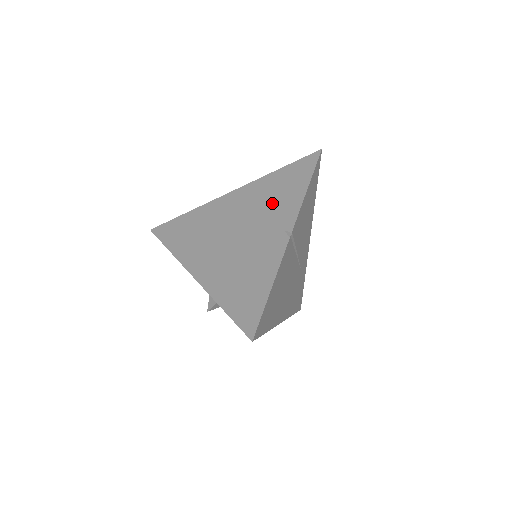
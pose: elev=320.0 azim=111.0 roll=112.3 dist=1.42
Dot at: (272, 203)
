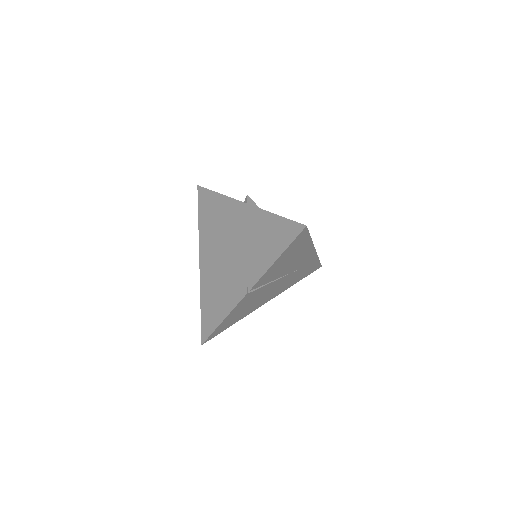
Dot at: (255, 248)
